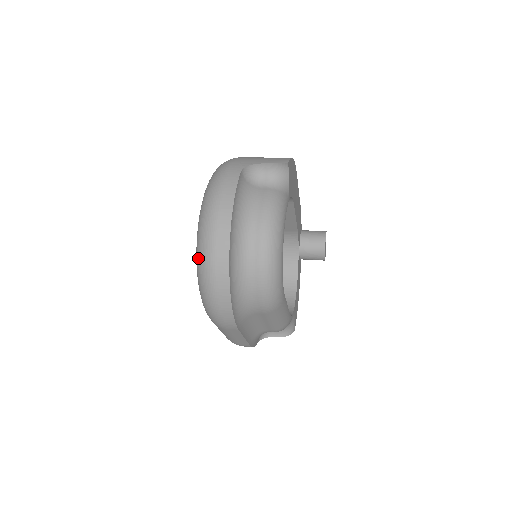
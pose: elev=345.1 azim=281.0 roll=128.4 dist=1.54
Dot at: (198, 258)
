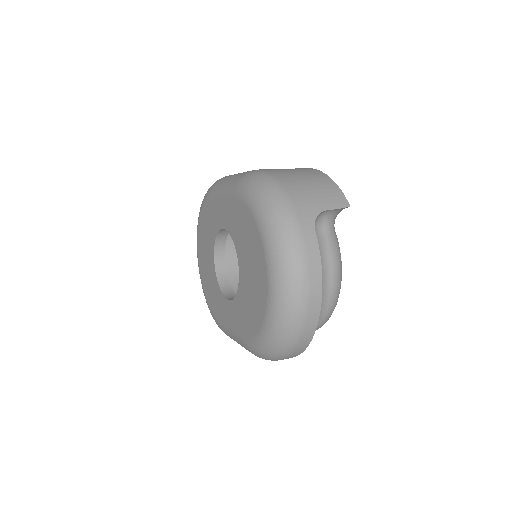
Dot at: (277, 331)
